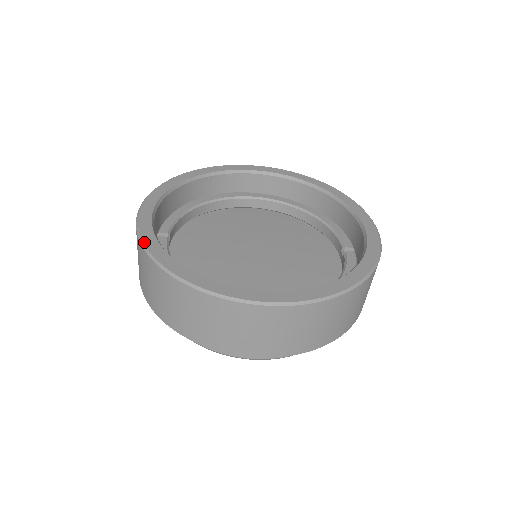
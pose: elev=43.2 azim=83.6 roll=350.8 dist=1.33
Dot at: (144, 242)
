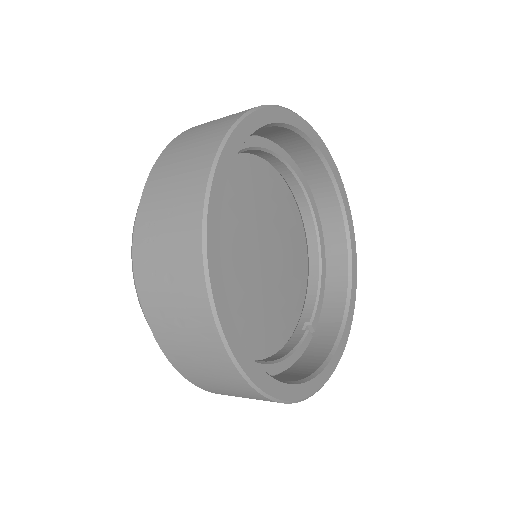
Dot at: (214, 178)
